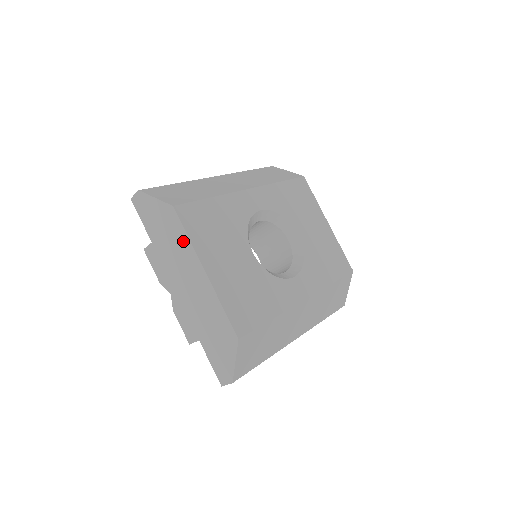
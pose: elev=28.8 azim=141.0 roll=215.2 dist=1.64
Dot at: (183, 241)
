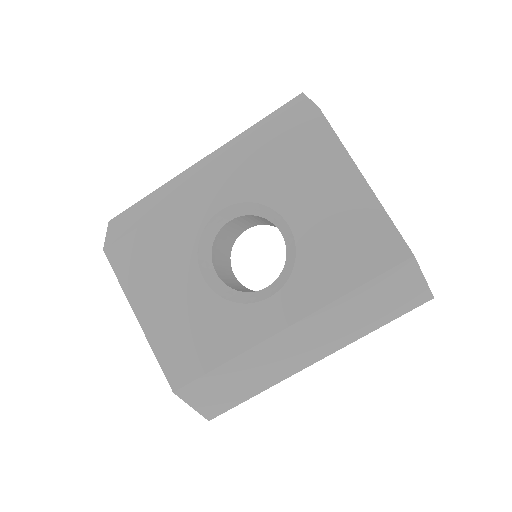
Dot at: occluded
